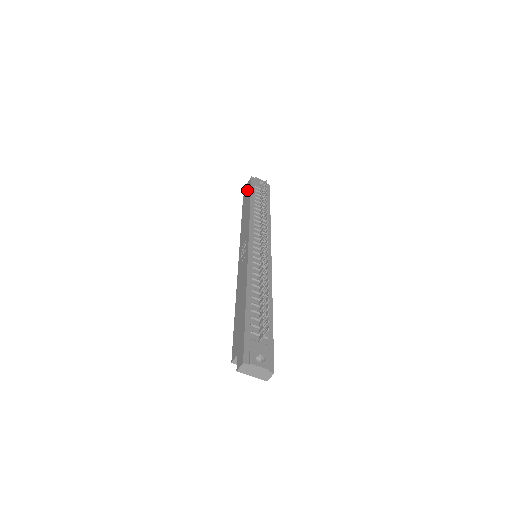
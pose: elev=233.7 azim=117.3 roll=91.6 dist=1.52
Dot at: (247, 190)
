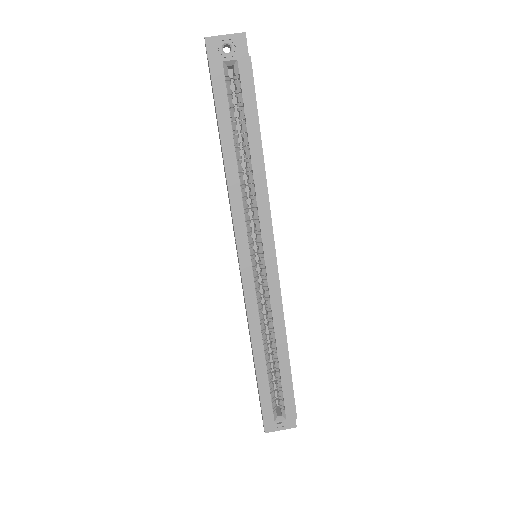
Dot at: occluded
